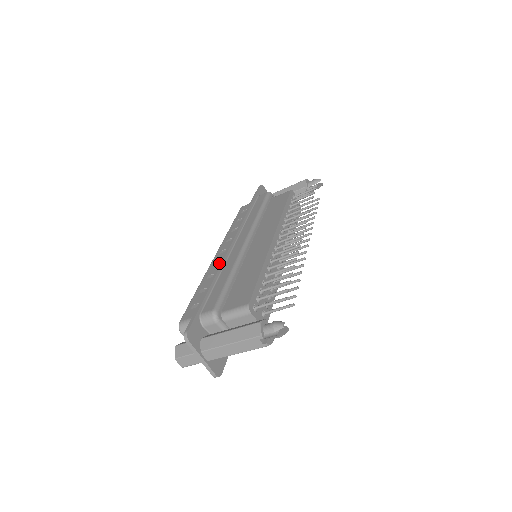
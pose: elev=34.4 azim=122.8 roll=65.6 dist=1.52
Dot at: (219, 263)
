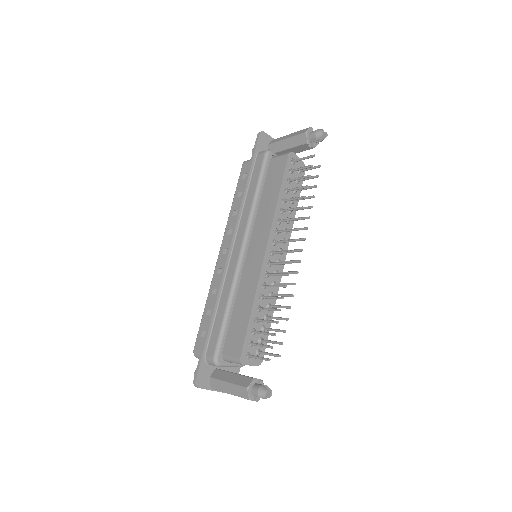
Dot at: (218, 285)
